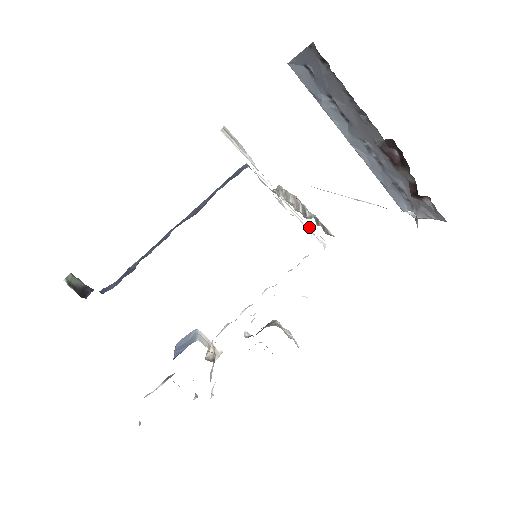
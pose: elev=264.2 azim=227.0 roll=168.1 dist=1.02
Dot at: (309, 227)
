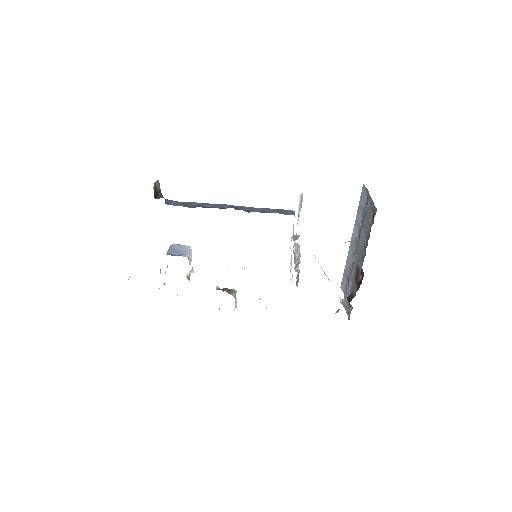
Dot at: occluded
